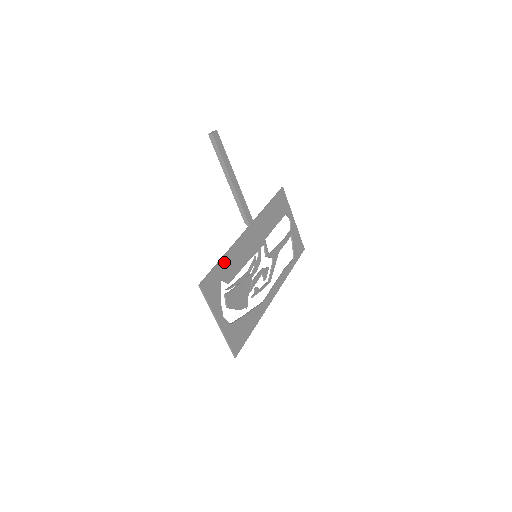
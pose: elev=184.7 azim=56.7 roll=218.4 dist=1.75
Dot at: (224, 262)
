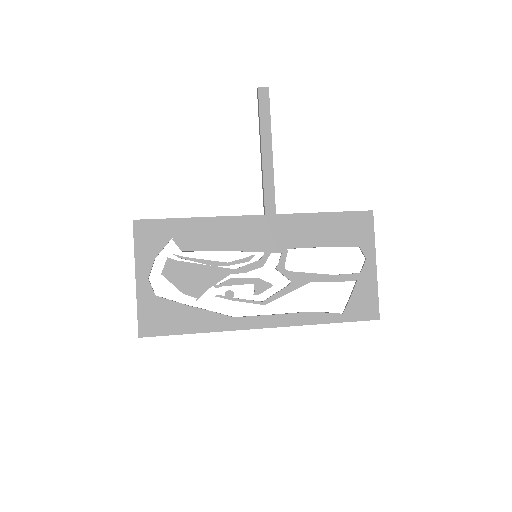
Dot at: (189, 224)
